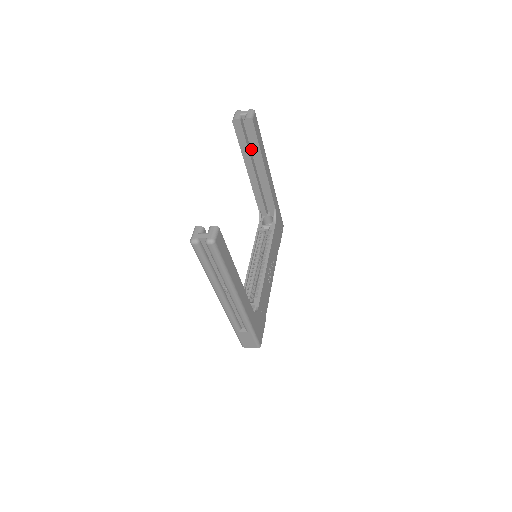
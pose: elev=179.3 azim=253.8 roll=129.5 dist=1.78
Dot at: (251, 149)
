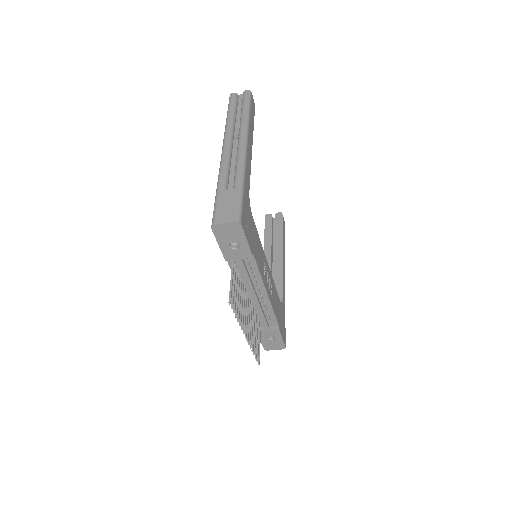
Dot at: (273, 244)
